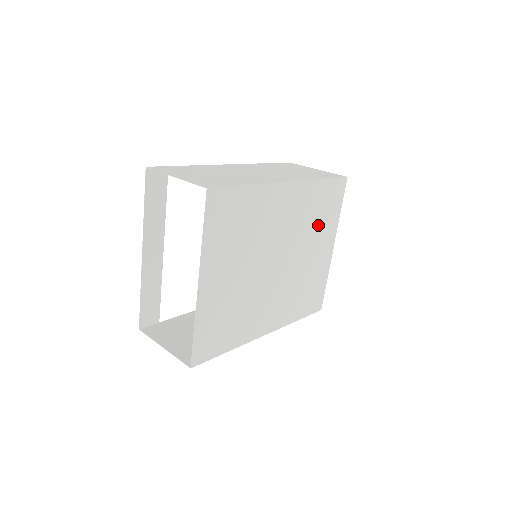
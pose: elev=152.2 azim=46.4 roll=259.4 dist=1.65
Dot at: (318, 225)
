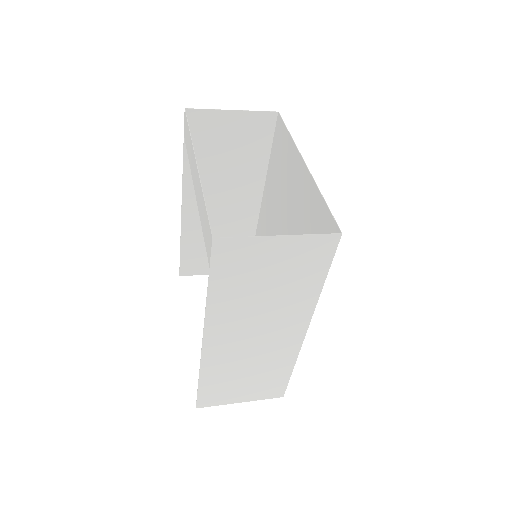
Dot at: occluded
